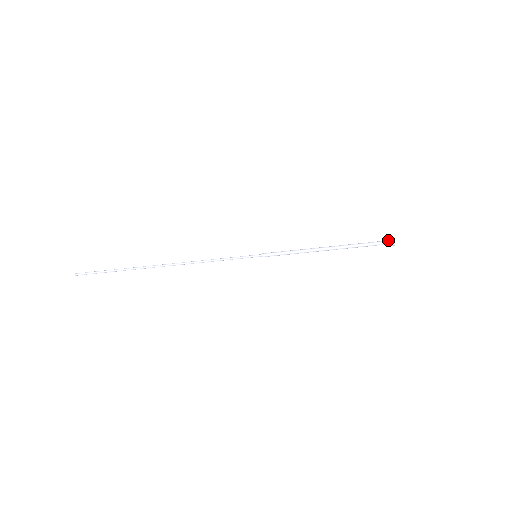
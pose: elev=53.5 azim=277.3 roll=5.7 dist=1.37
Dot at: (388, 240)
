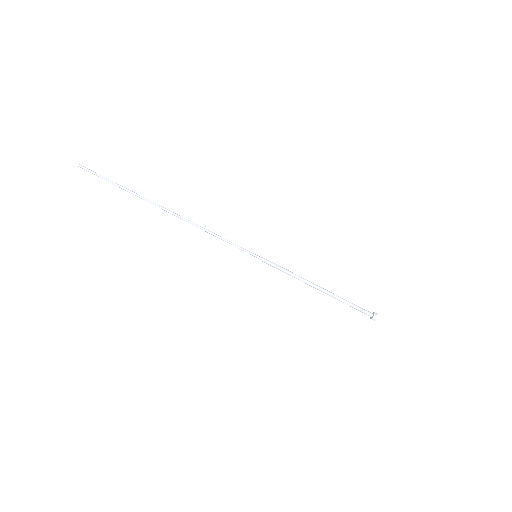
Dot at: (371, 313)
